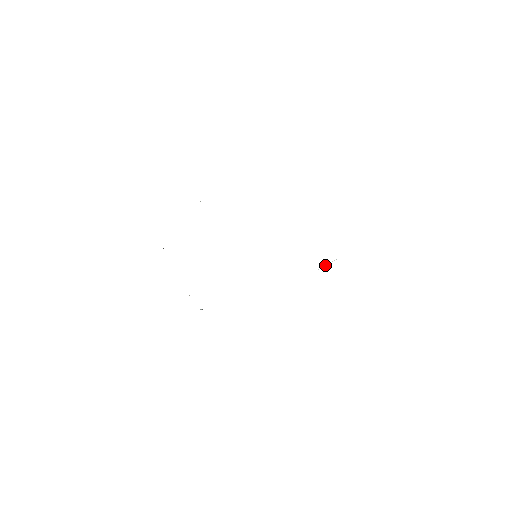
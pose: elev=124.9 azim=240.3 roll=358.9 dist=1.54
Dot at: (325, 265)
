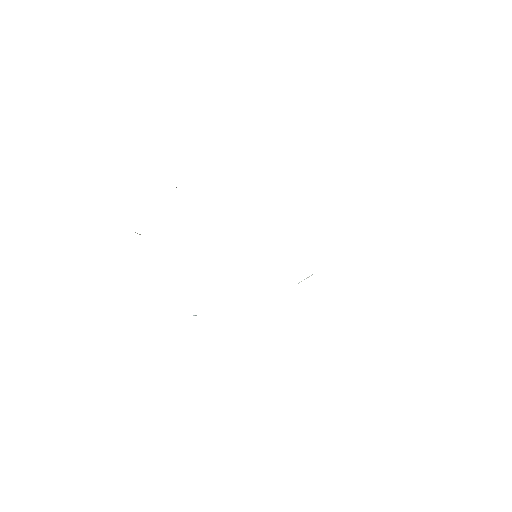
Dot at: (304, 279)
